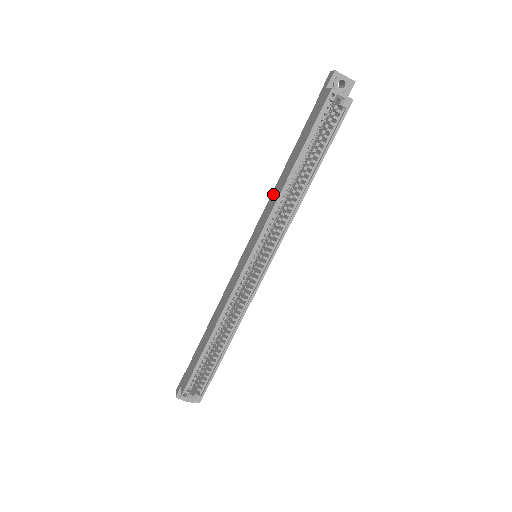
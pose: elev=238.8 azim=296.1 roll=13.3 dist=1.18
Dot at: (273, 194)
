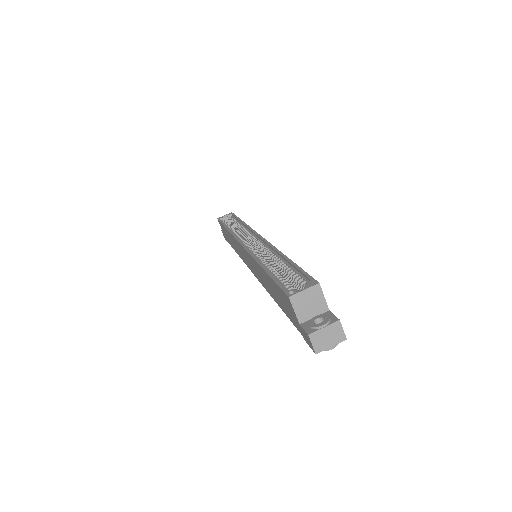
Dot at: occluded
